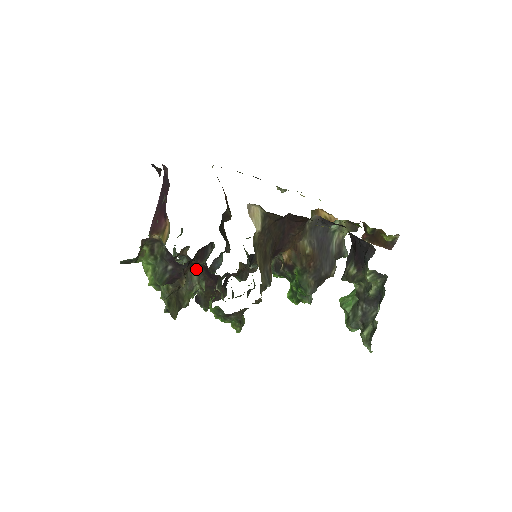
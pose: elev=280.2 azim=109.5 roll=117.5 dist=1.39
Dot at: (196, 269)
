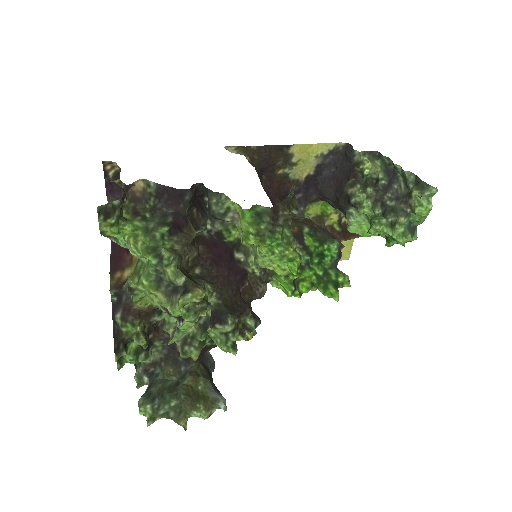
Dot at: (195, 276)
